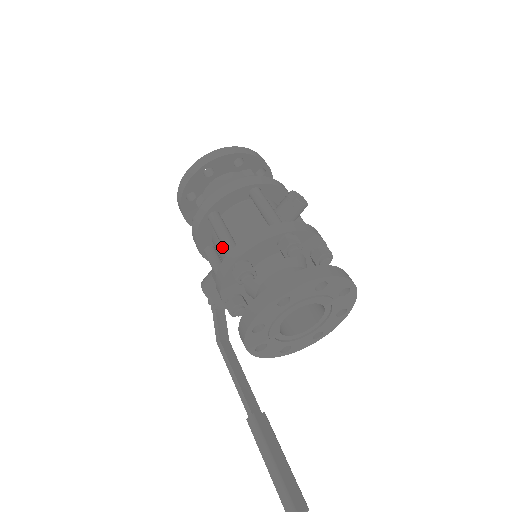
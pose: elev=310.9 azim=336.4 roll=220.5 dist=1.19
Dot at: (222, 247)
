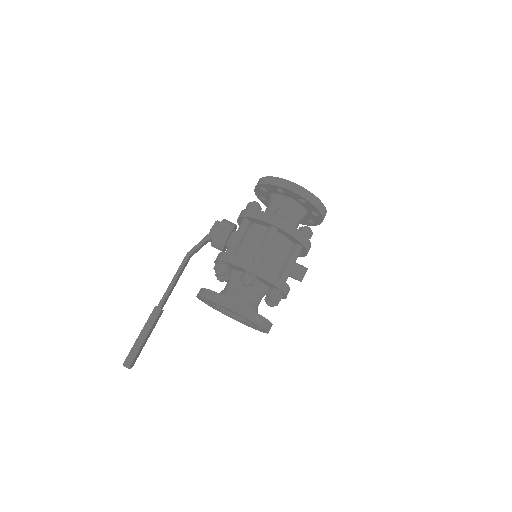
Dot at: (256, 242)
